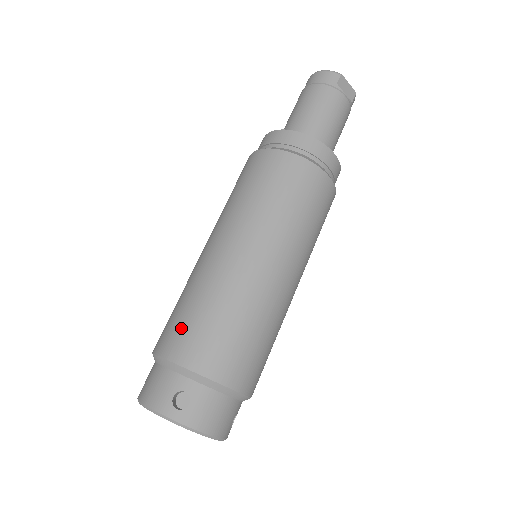
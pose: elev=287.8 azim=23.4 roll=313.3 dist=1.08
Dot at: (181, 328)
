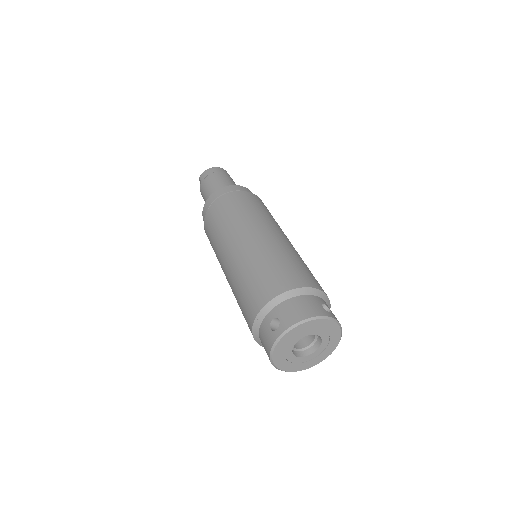
Dot at: (292, 271)
